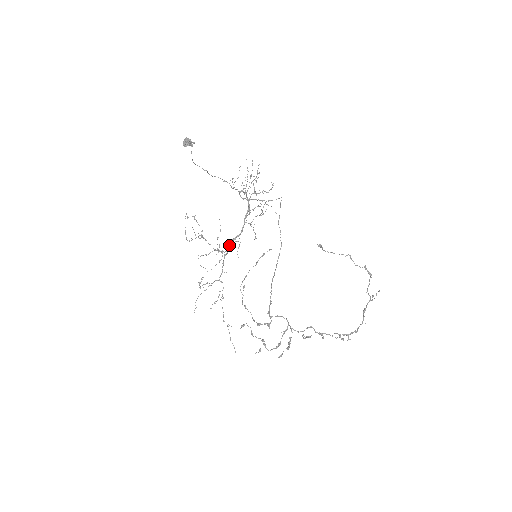
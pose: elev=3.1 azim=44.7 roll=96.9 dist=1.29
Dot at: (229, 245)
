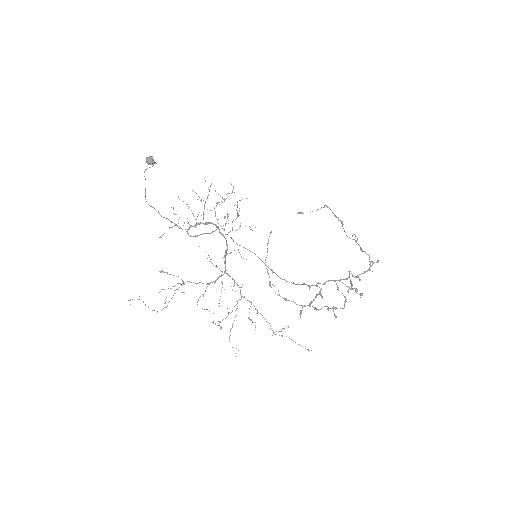
Dot at: (225, 263)
